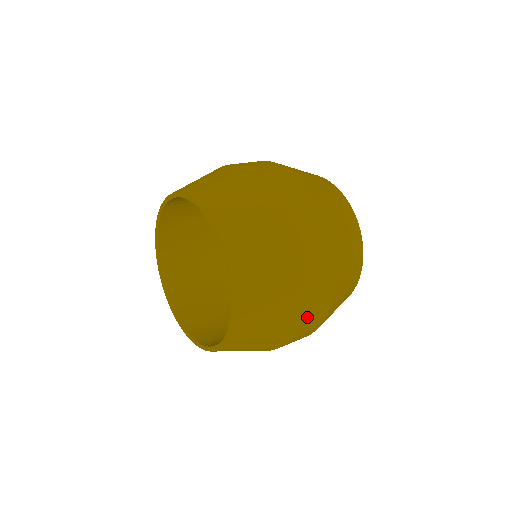
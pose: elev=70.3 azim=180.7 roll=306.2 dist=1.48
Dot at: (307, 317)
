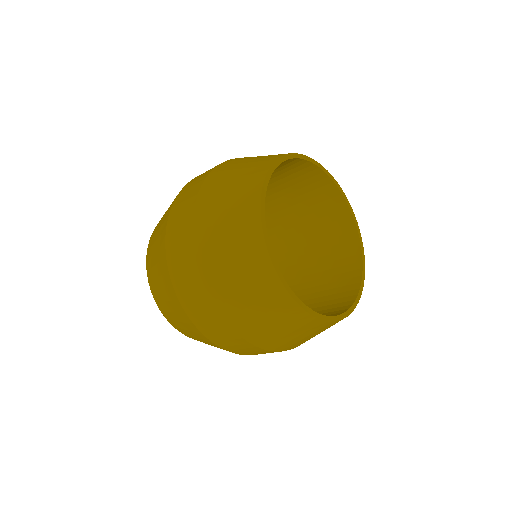
Dot at: occluded
